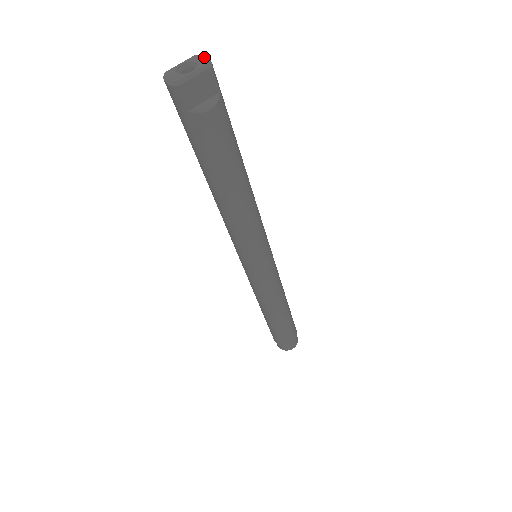
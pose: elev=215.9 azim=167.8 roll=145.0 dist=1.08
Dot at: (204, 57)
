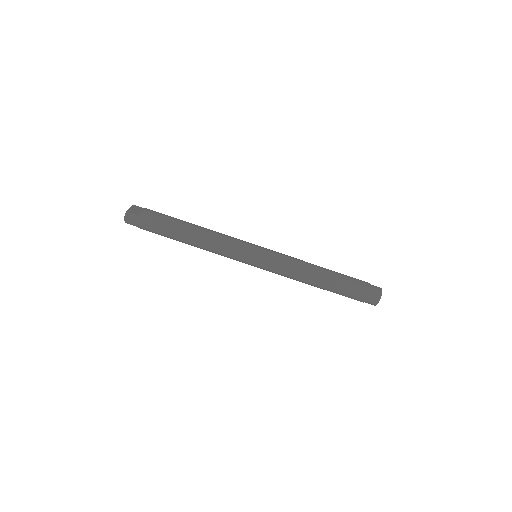
Dot at: occluded
